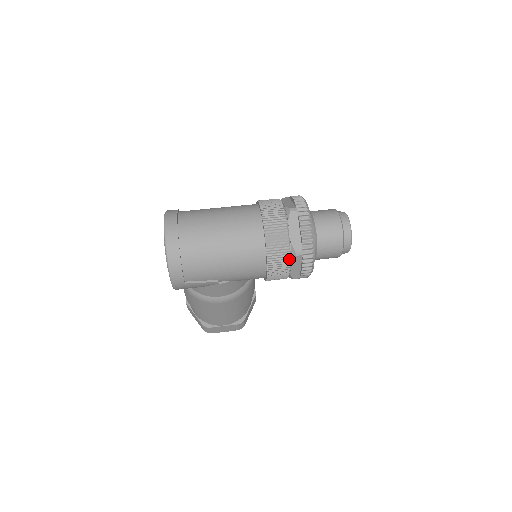
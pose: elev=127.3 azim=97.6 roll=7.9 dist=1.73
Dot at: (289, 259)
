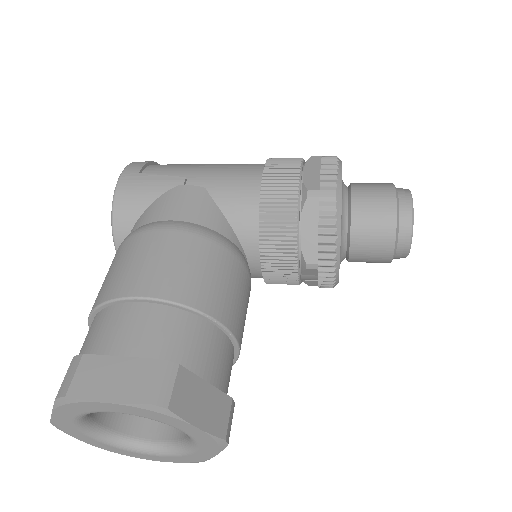
Dot at: (301, 160)
